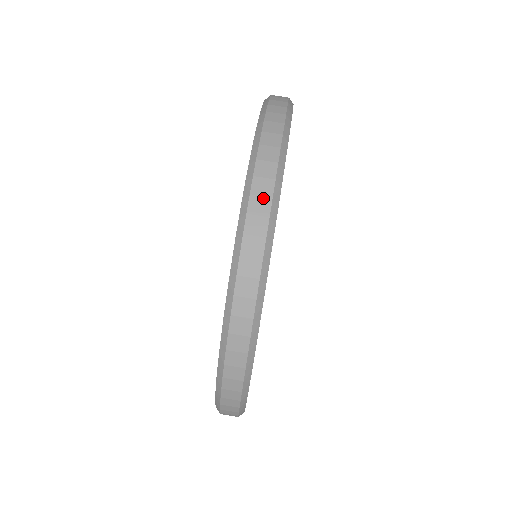
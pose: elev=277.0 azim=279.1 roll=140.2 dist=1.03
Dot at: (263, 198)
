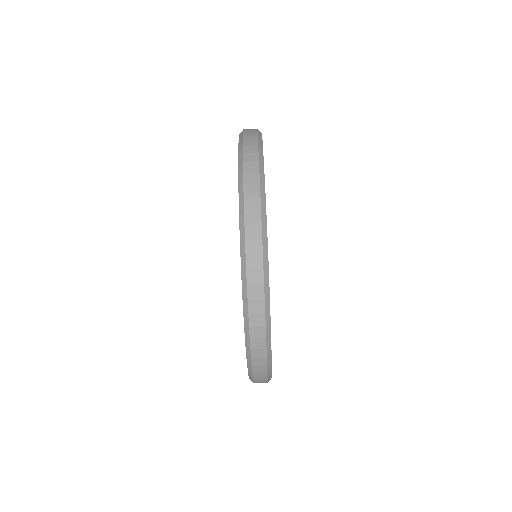
Dot at: (252, 154)
